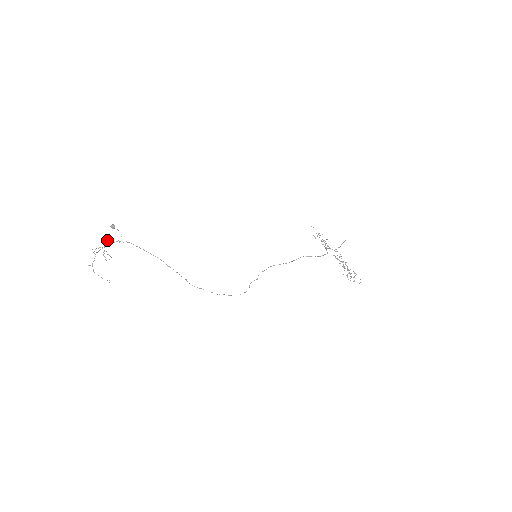
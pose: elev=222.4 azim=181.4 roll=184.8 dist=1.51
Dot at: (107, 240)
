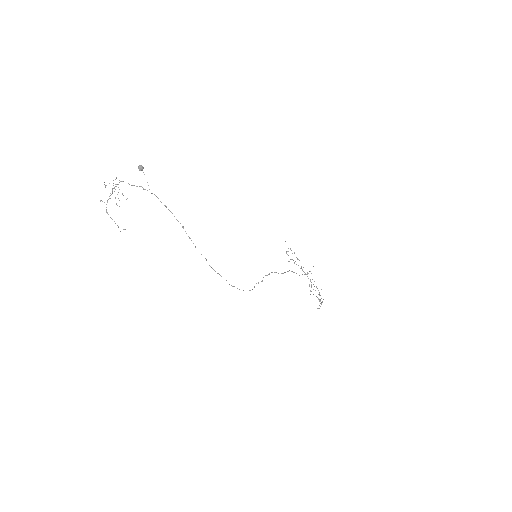
Dot at: occluded
